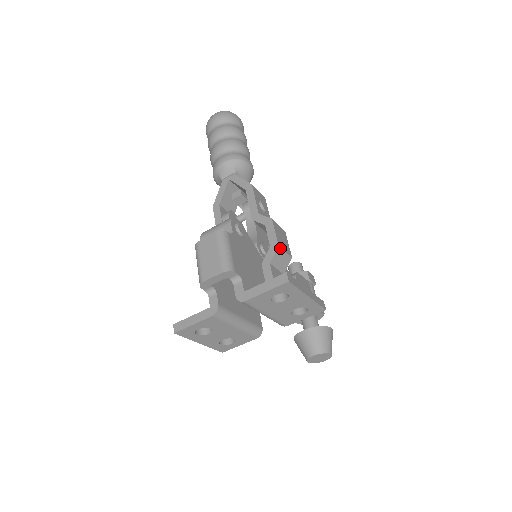
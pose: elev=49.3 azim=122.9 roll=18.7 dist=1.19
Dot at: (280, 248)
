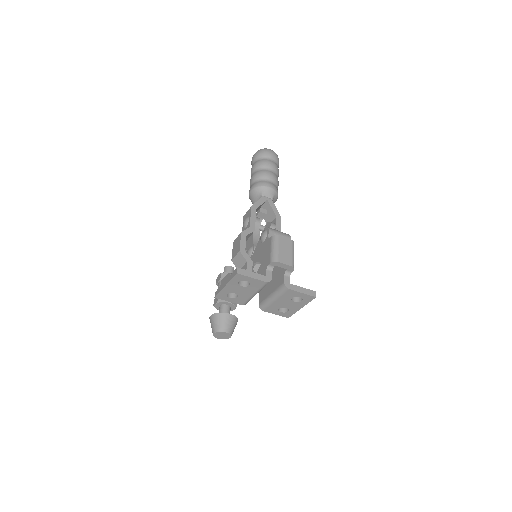
Dot at: occluded
